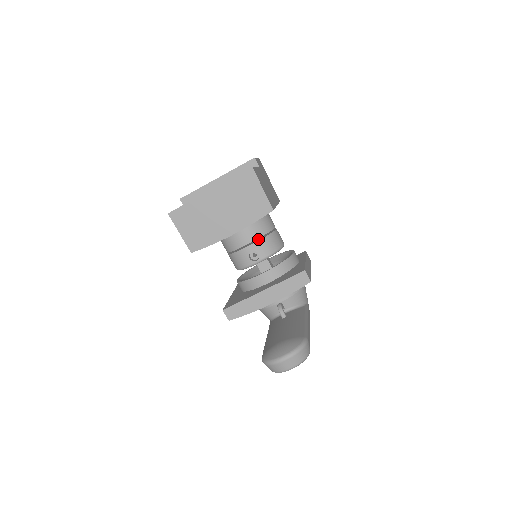
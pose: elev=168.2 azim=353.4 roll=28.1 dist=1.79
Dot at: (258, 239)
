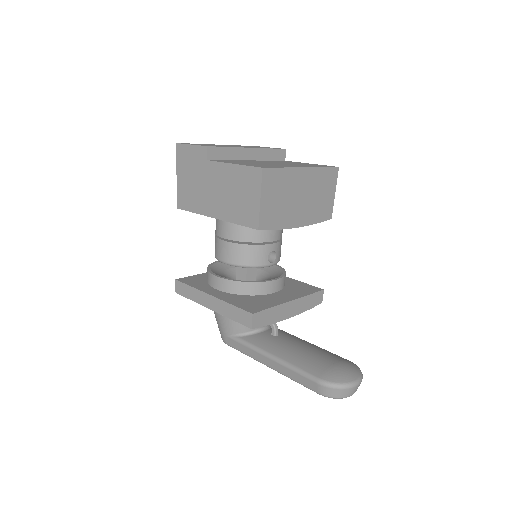
Dot at: occluded
